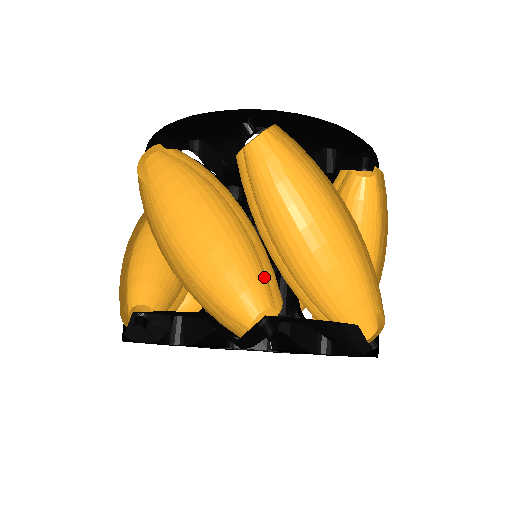
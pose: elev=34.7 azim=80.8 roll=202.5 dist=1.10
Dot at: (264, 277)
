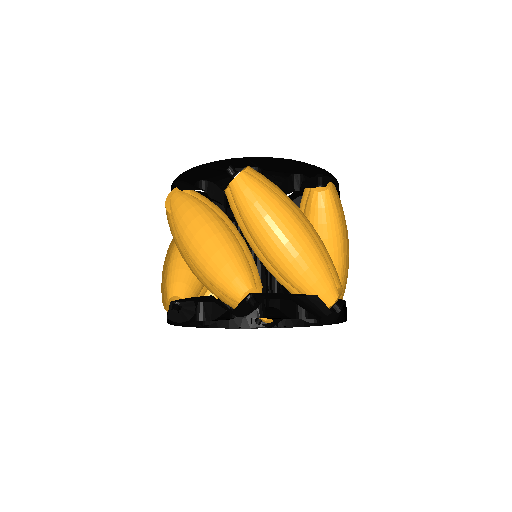
Dot at: (248, 269)
